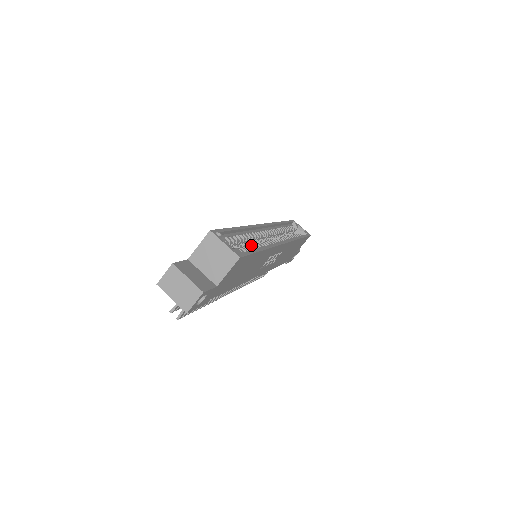
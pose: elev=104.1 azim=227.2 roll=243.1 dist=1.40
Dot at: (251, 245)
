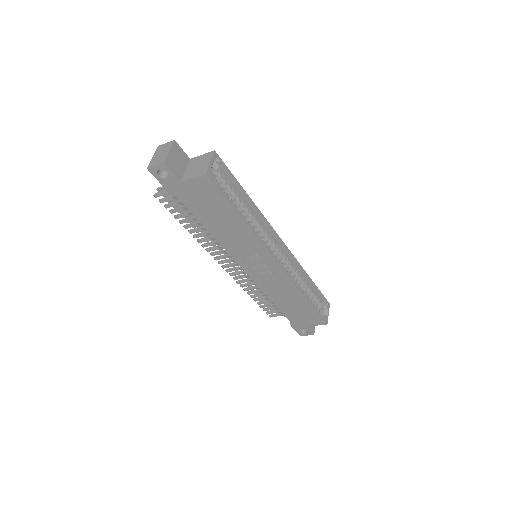
Dot at: occluded
